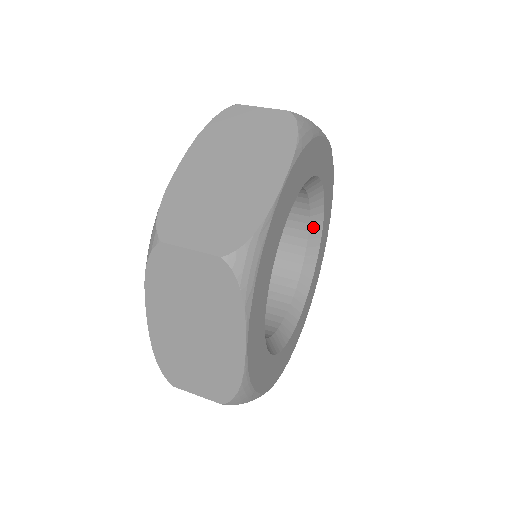
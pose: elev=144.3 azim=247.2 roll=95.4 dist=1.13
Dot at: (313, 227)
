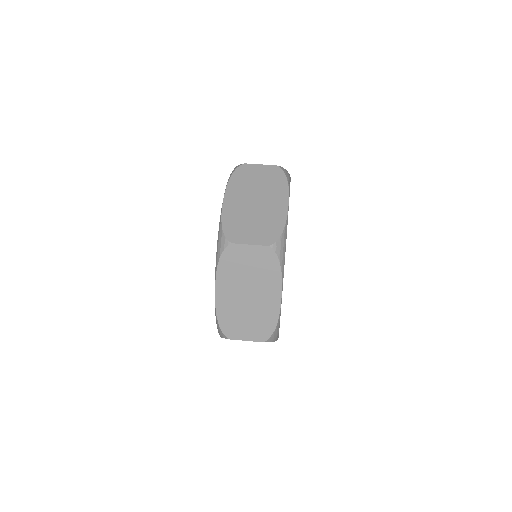
Dot at: occluded
